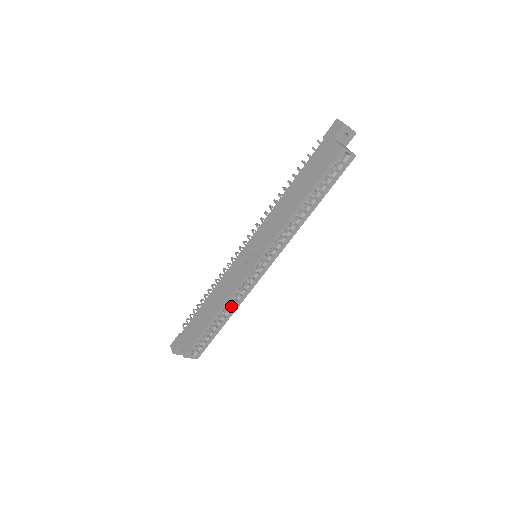
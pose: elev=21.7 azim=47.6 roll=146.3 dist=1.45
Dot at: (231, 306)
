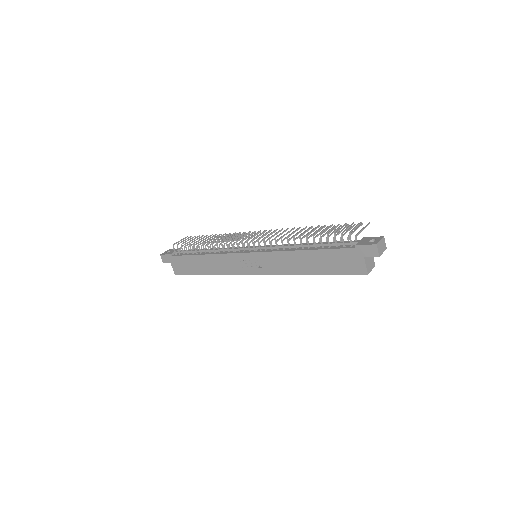
Dot at: occluded
